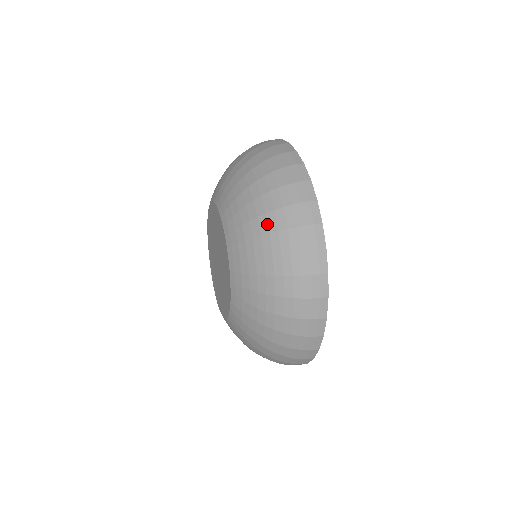
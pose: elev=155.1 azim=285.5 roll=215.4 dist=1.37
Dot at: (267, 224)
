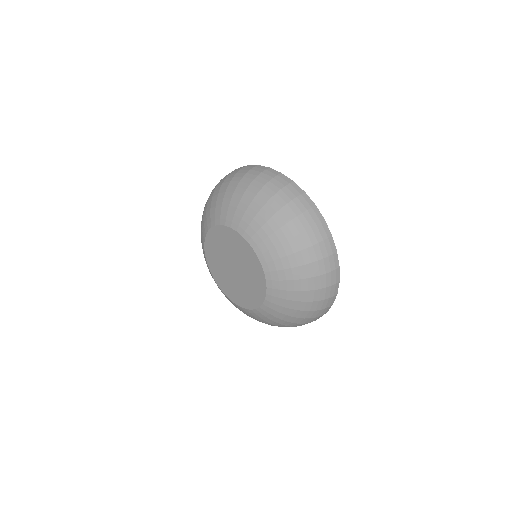
Dot at: (281, 219)
